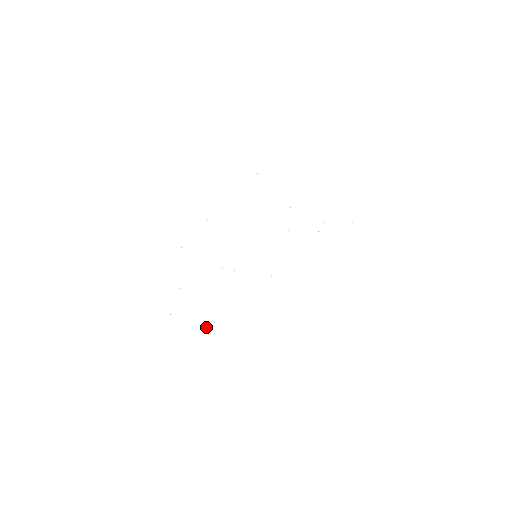
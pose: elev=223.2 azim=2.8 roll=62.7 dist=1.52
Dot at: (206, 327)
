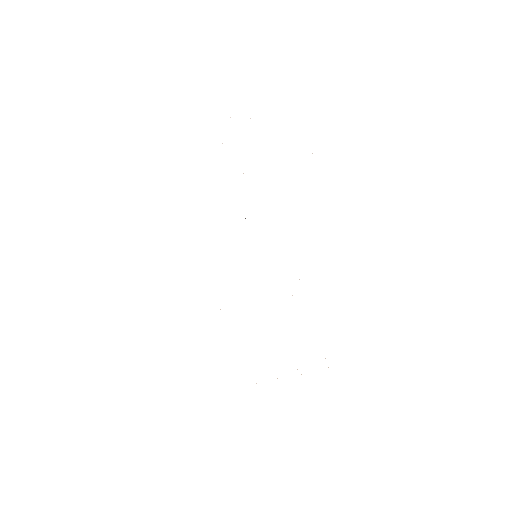
Dot at: occluded
